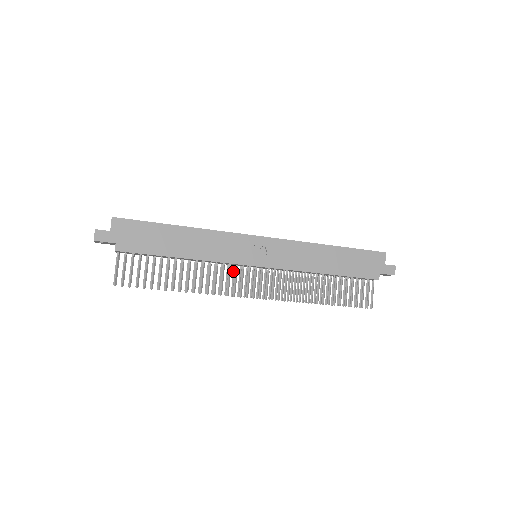
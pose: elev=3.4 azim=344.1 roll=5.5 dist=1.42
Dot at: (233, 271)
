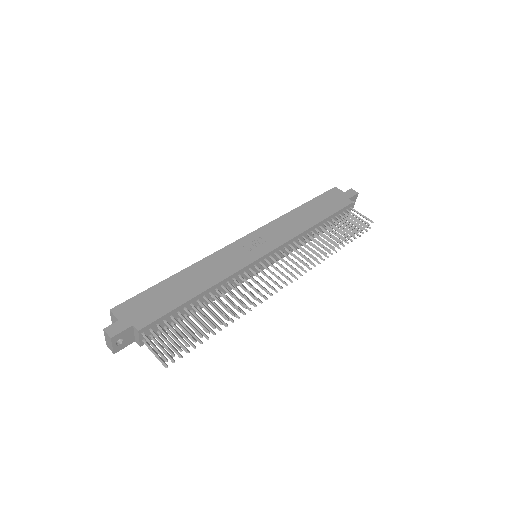
Dot at: occluded
